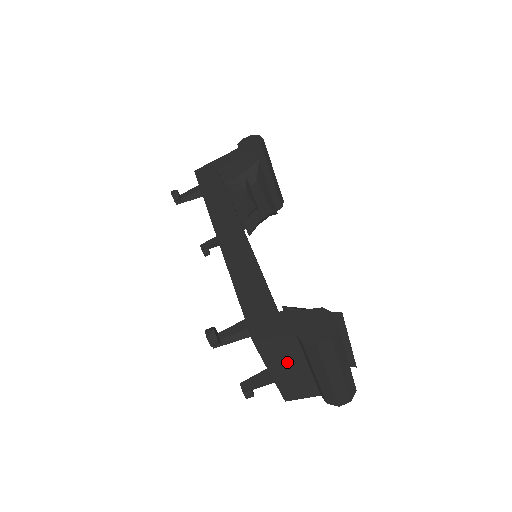
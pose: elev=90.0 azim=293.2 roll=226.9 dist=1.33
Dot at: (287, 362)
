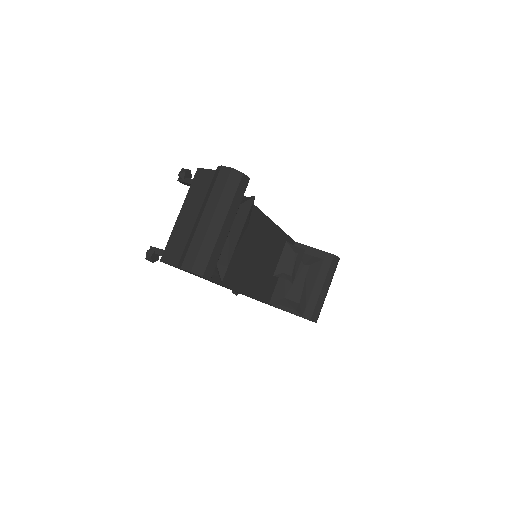
Dot at: (196, 204)
